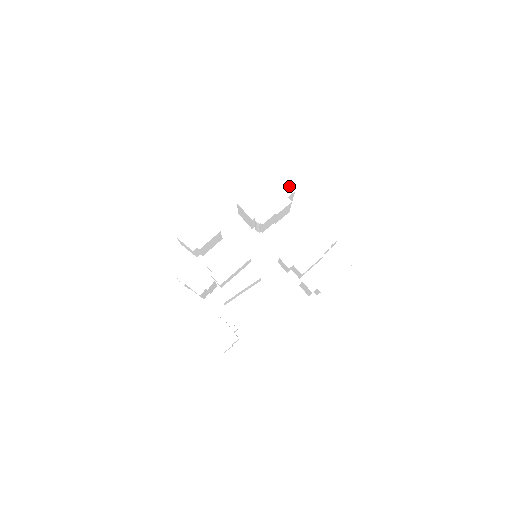
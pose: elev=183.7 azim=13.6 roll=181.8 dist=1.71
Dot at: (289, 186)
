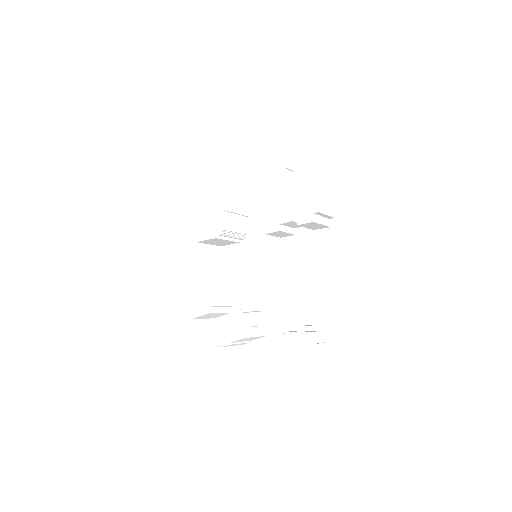
Dot at: (210, 182)
